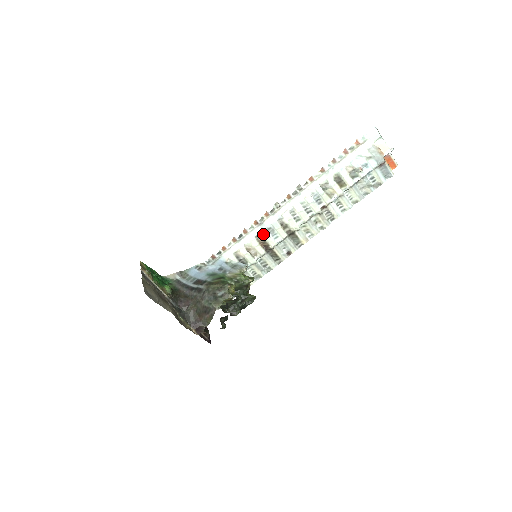
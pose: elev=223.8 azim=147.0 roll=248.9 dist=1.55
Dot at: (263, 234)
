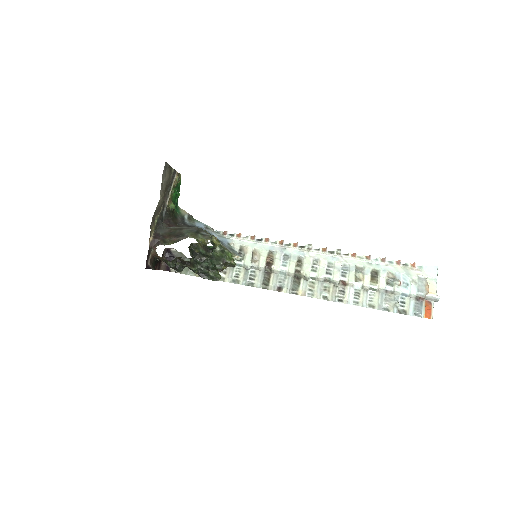
Dot at: (277, 254)
